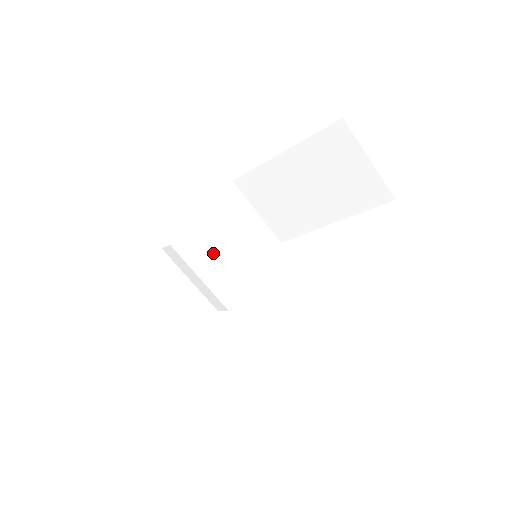
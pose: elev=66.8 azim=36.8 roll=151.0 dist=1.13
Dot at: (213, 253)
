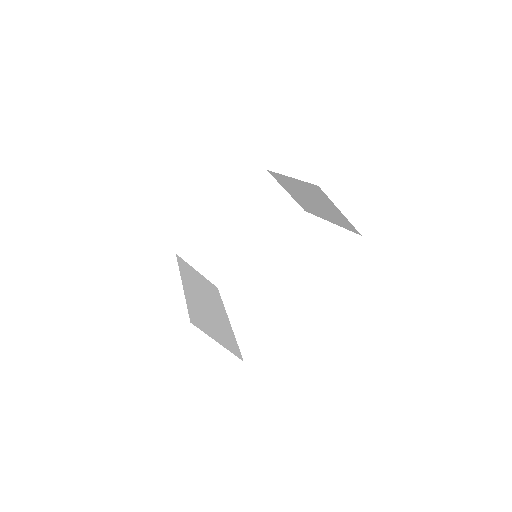
Dot at: (245, 225)
